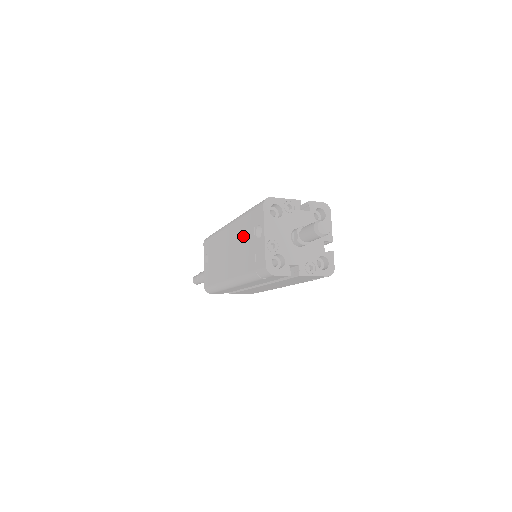
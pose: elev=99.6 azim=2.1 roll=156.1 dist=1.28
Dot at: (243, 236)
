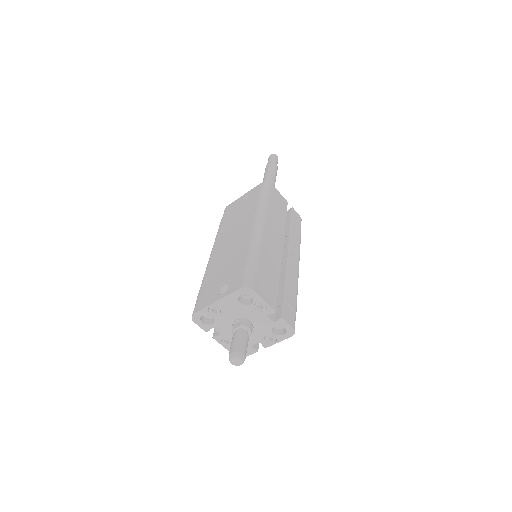
Dot at: (232, 261)
